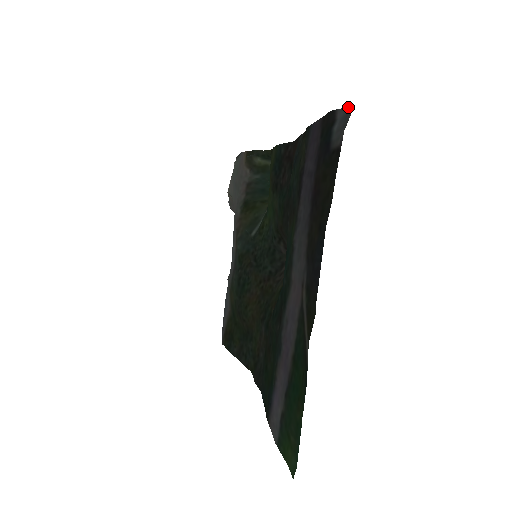
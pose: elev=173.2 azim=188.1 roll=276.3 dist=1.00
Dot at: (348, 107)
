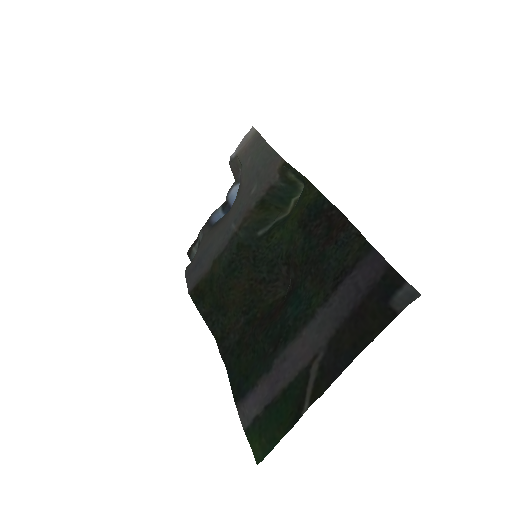
Dot at: occluded
